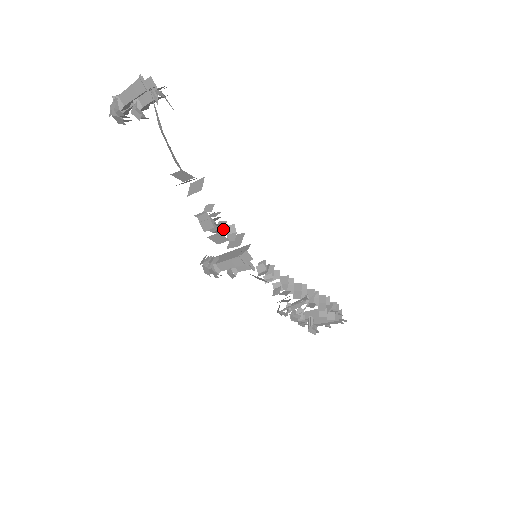
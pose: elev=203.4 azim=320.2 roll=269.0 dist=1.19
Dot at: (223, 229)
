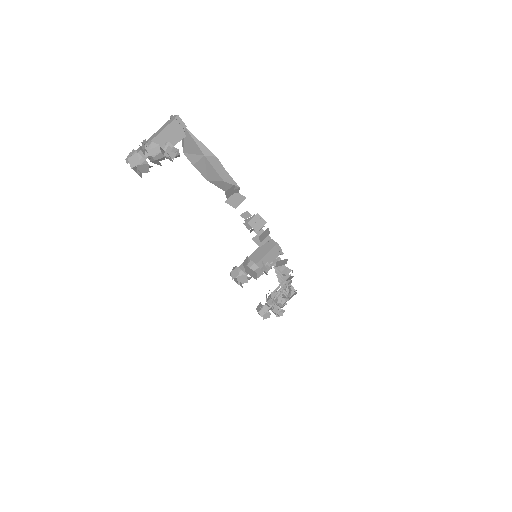
Dot at: (263, 226)
